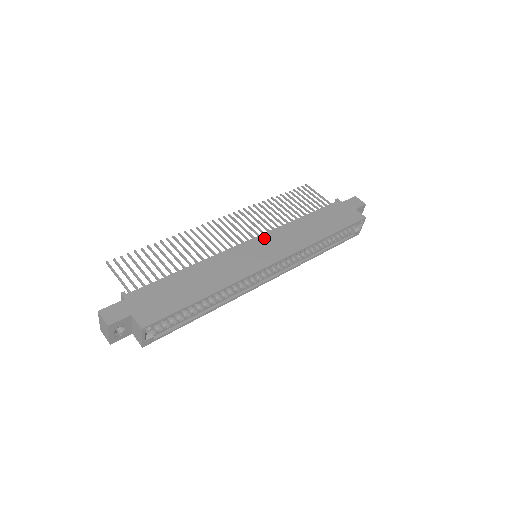
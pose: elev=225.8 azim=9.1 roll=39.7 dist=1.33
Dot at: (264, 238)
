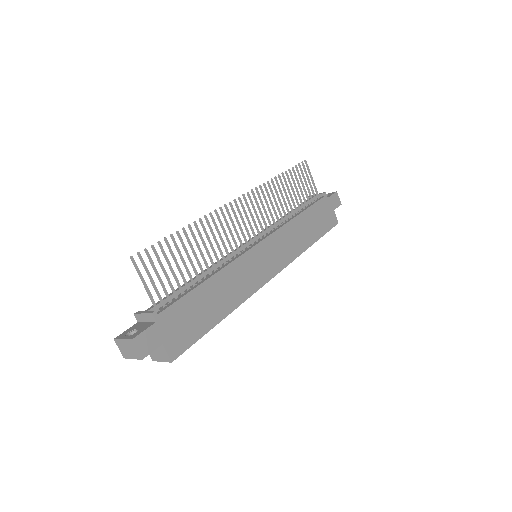
Dot at: (270, 241)
